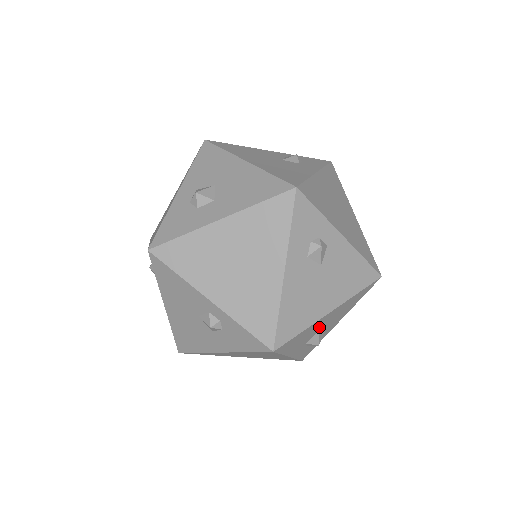
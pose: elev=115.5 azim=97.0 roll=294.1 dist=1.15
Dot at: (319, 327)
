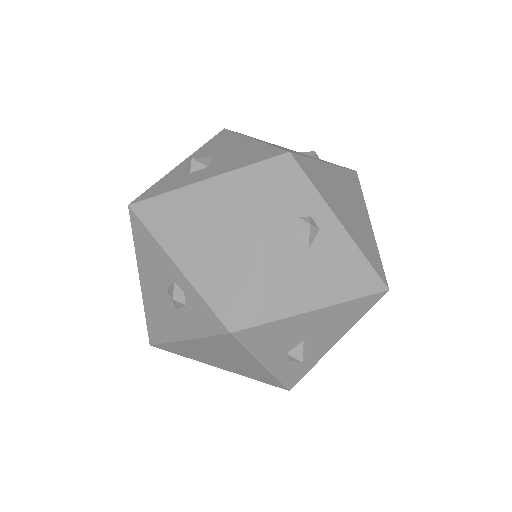
Dot at: (302, 332)
